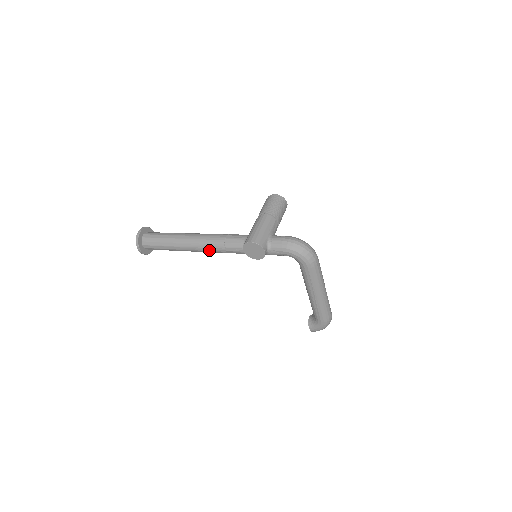
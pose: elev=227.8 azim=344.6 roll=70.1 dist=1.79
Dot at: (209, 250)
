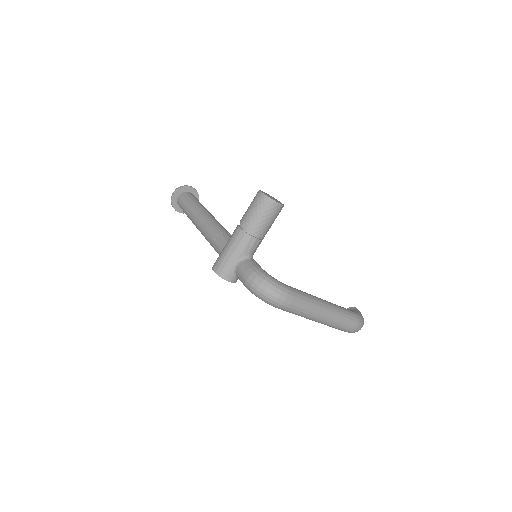
Dot at: occluded
